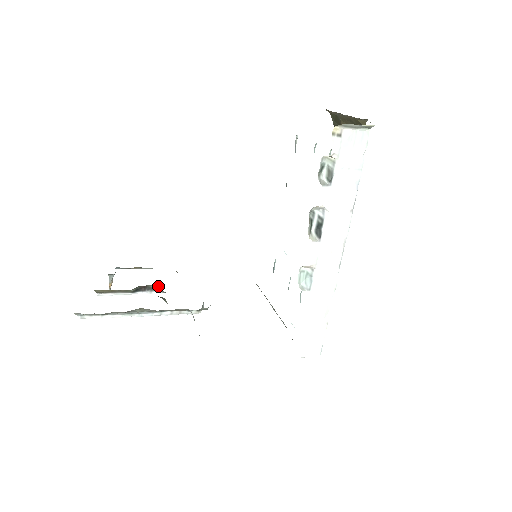
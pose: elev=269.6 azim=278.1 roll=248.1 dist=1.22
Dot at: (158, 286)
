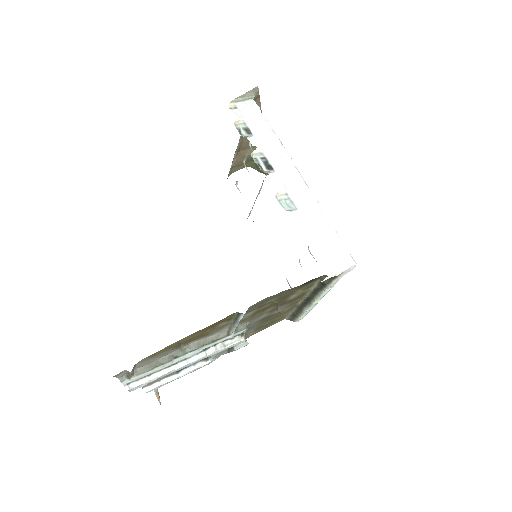
Dot at: occluded
